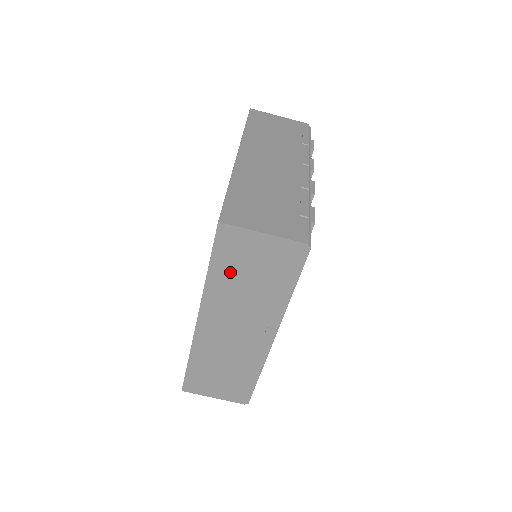
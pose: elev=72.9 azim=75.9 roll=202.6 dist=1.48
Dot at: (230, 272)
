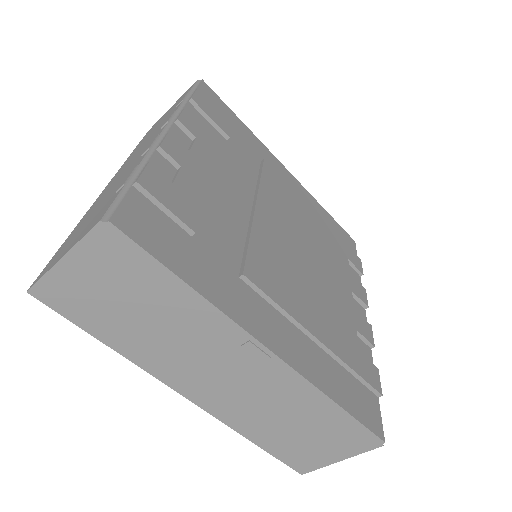
Dot at: (116, 326)
